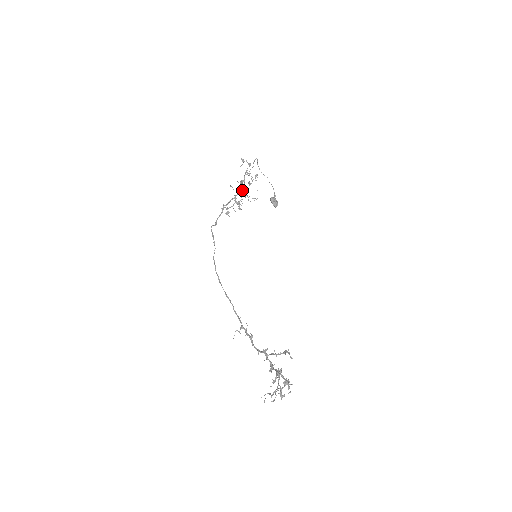
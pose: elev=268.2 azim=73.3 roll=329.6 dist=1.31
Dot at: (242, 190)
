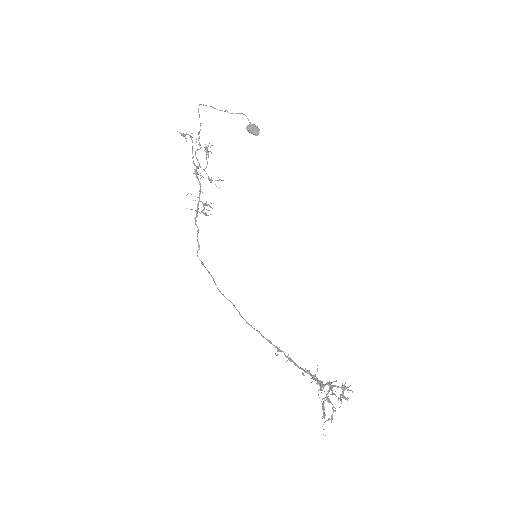
Dot at: occluded
